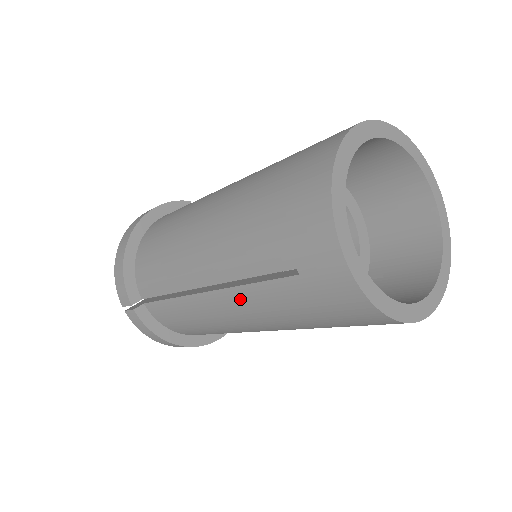
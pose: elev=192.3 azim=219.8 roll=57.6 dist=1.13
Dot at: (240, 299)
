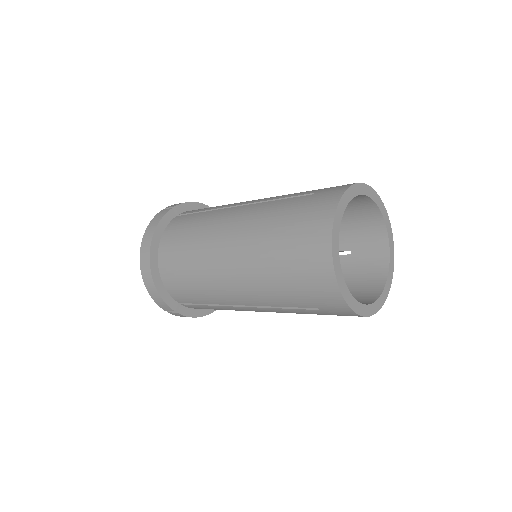
Dot at: (272, 311)
